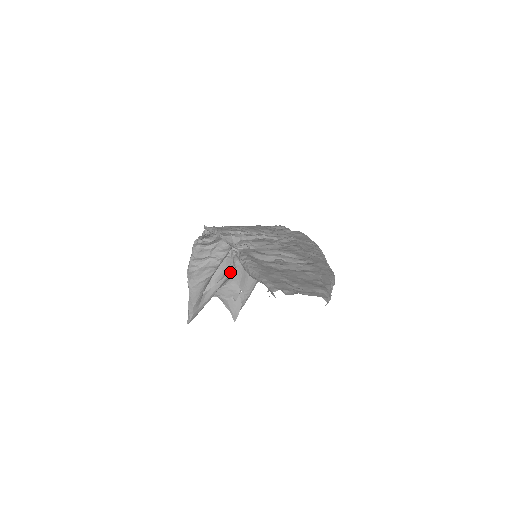
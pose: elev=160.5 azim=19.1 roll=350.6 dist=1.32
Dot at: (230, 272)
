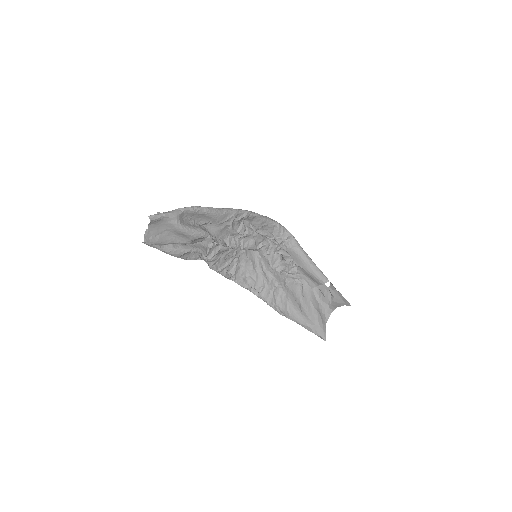
Dot at: (304, 286)
